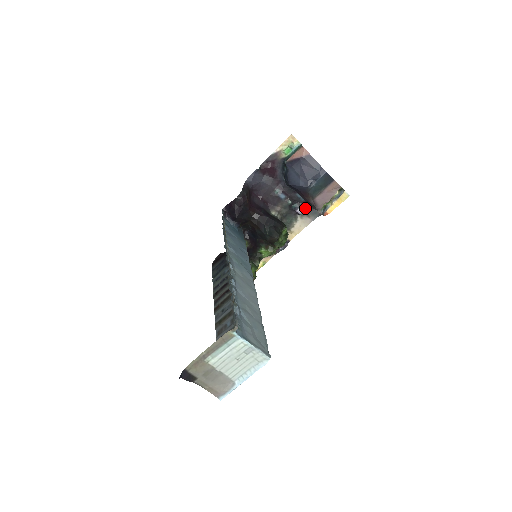
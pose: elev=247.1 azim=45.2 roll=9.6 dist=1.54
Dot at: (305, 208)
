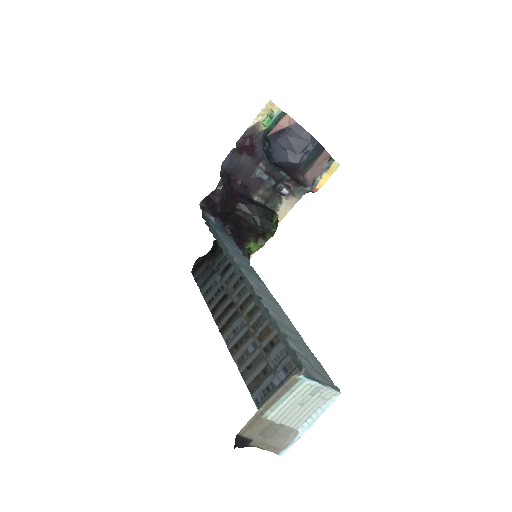
Dot at: (290, 187)
